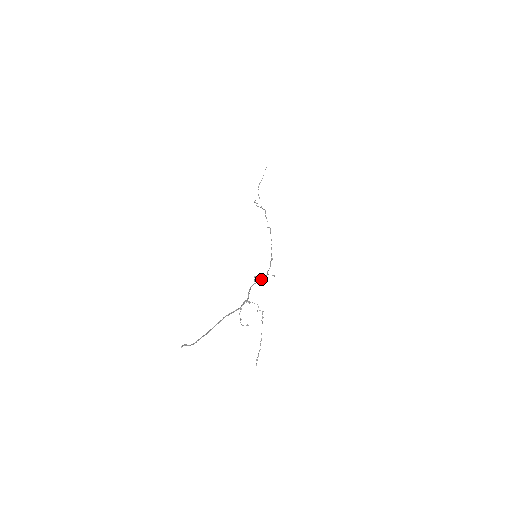
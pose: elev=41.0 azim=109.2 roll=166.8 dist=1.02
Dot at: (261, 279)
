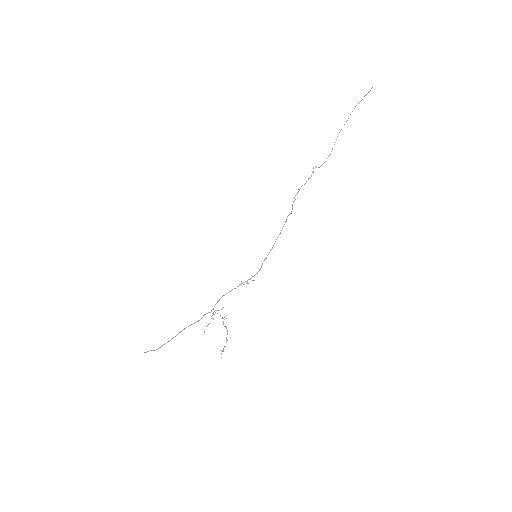
Dot at: (234, 288)
